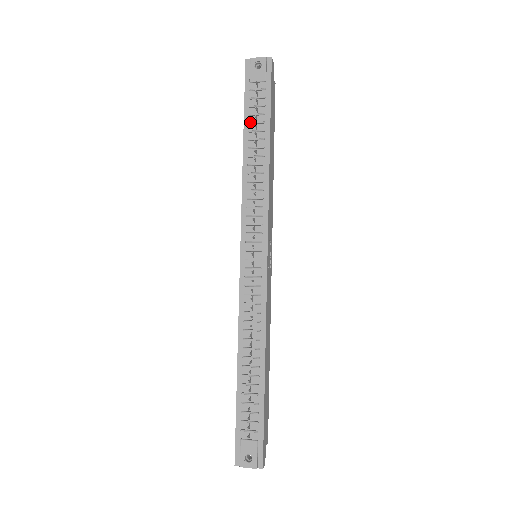
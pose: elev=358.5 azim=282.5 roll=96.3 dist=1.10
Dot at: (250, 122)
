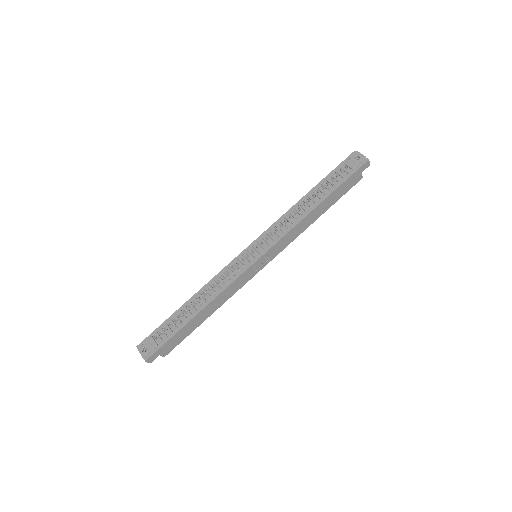
Dot at: (323, 184)
